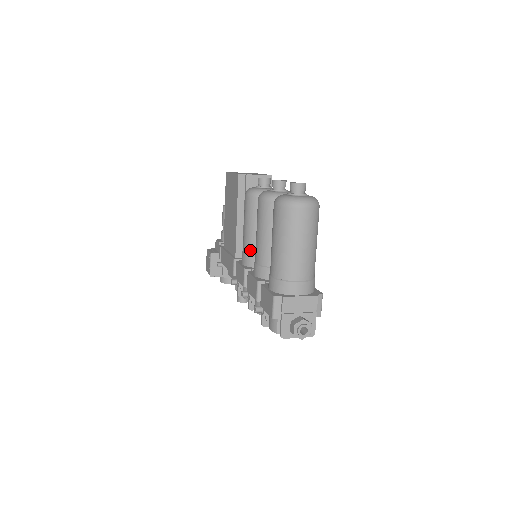
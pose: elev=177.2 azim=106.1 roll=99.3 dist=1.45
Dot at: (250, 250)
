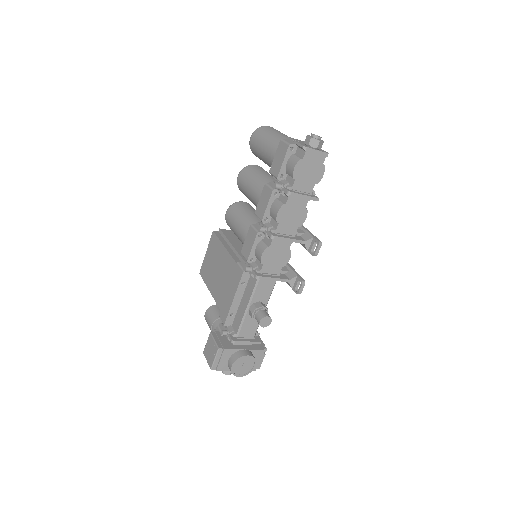
Dot at: (248, 224)
